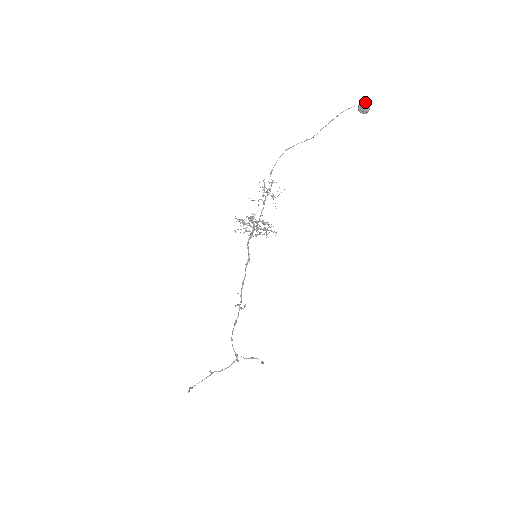
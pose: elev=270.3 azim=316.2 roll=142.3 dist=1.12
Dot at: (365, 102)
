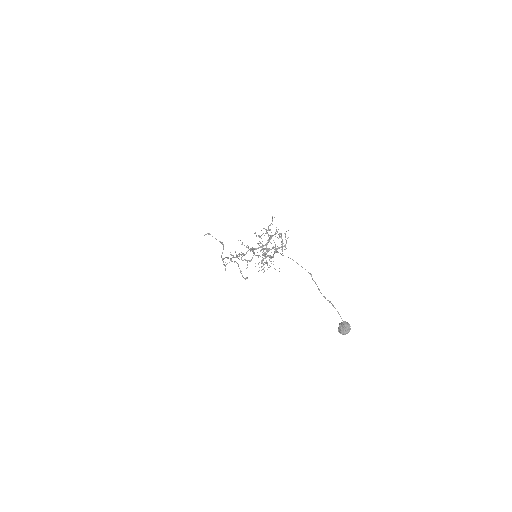
Dot at: (347, 328)
